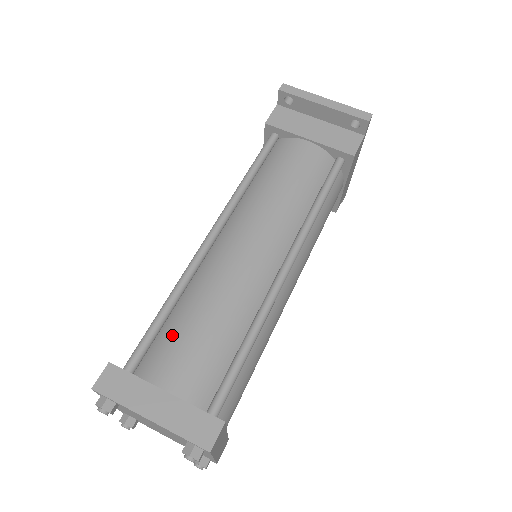
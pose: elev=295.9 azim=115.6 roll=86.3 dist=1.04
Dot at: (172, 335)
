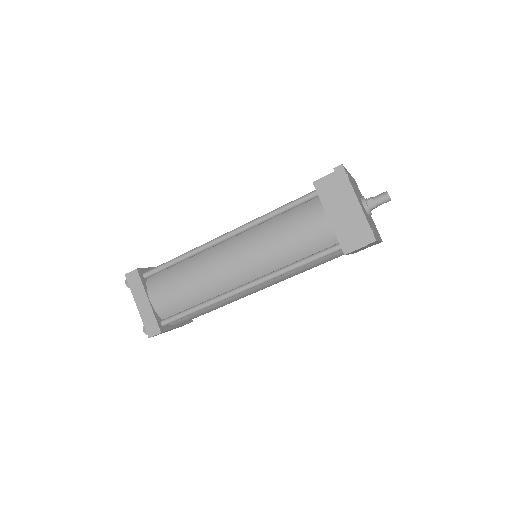
Dot at: (169, 277)
